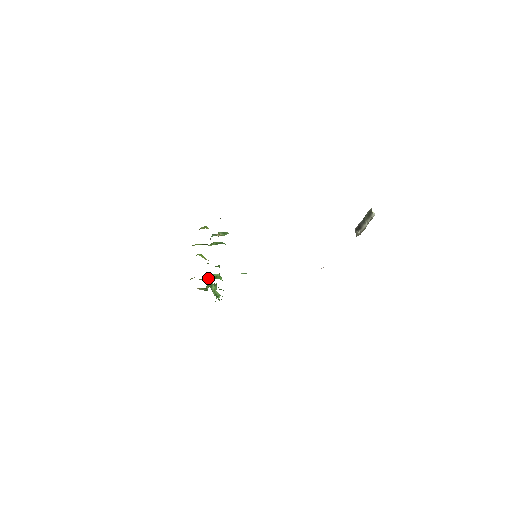
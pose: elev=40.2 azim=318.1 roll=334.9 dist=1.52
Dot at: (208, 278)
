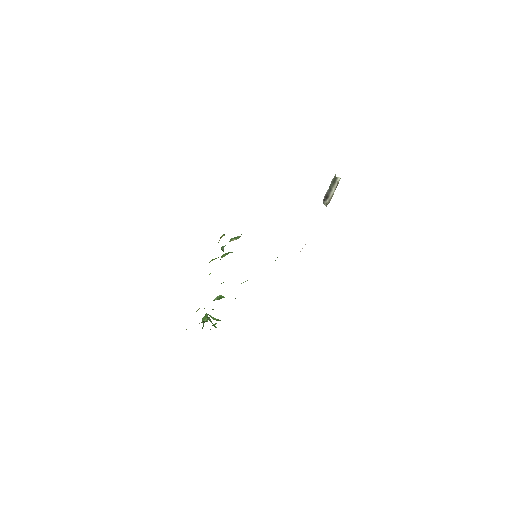
Dot at: occluded
